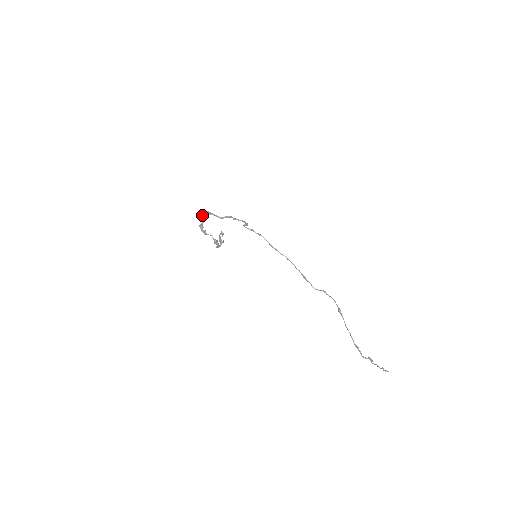
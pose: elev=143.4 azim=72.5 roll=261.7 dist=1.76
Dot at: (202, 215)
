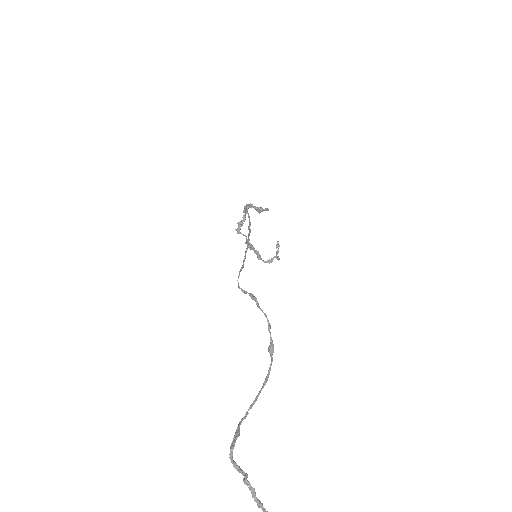
Dot at: occluded
